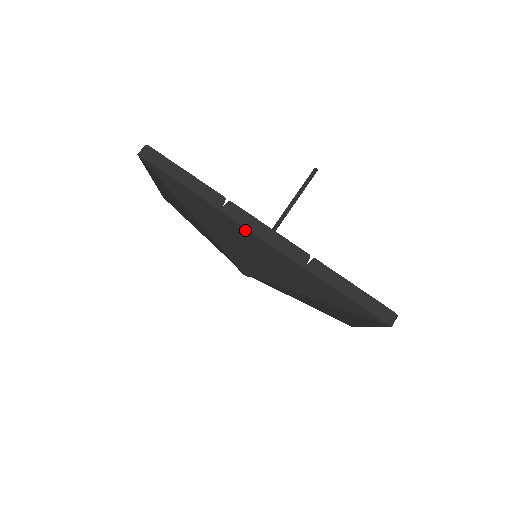
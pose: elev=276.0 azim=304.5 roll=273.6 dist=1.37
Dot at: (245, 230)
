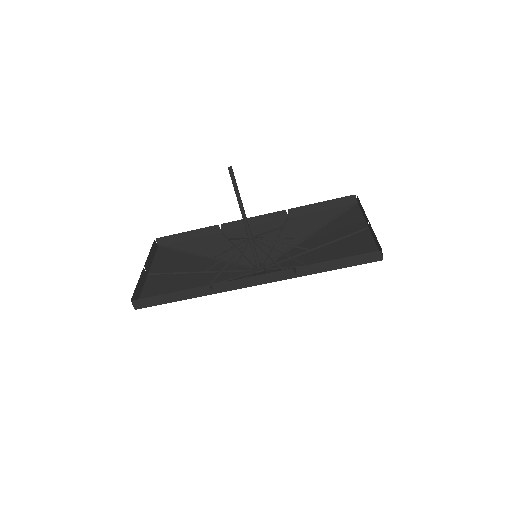
Dot at: (239, 288)
